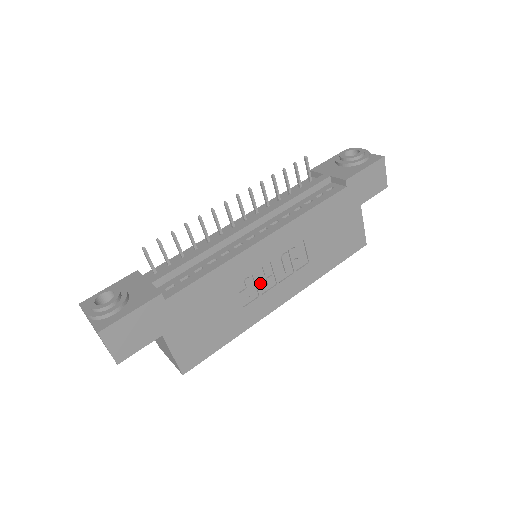
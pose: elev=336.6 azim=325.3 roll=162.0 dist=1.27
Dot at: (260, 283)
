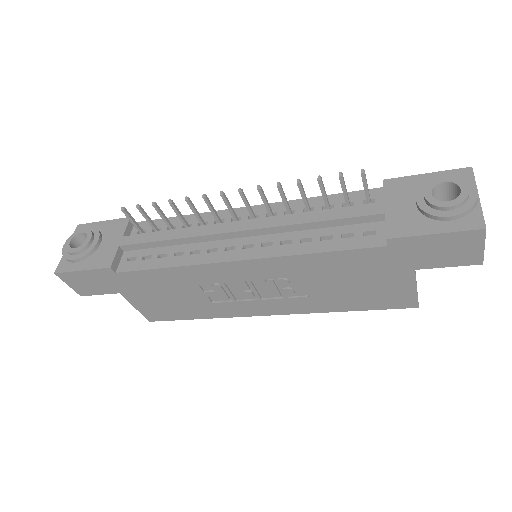
Dot at: (235, 292)
